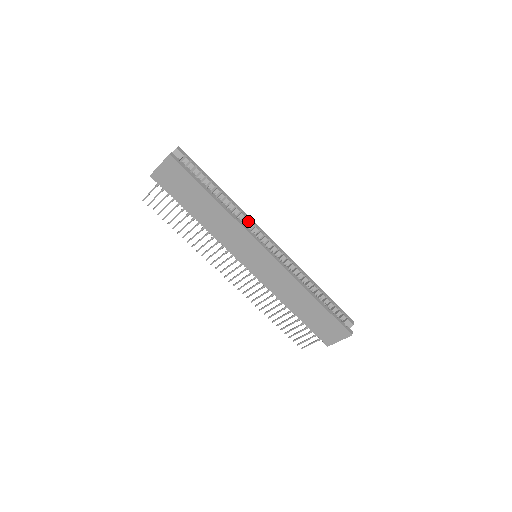
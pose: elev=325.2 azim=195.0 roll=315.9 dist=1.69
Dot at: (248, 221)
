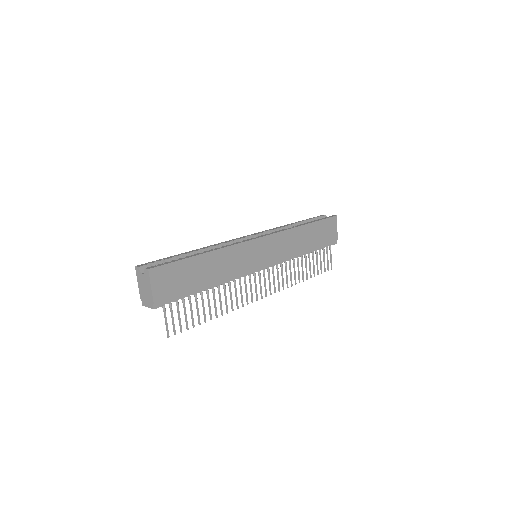
Dot at: (227, 244)
